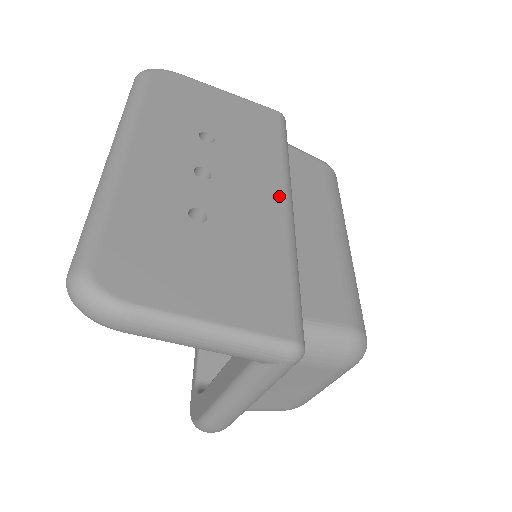
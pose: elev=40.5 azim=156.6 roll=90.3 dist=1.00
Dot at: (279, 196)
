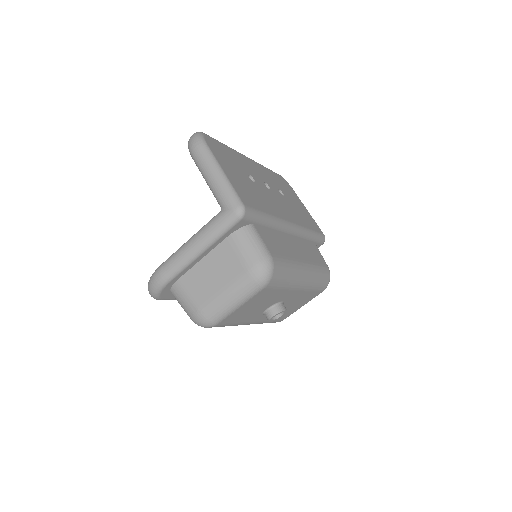
Dot at: (290, 219)
